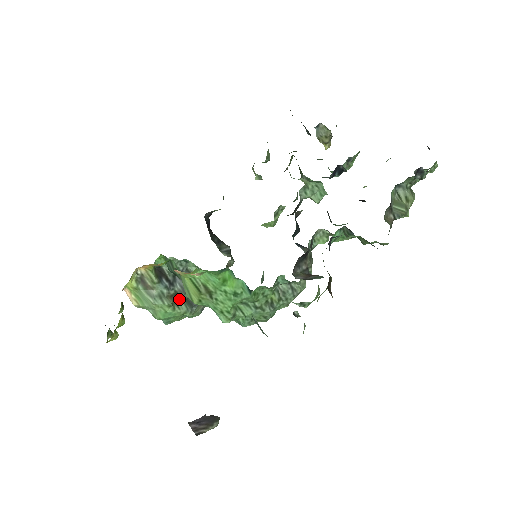
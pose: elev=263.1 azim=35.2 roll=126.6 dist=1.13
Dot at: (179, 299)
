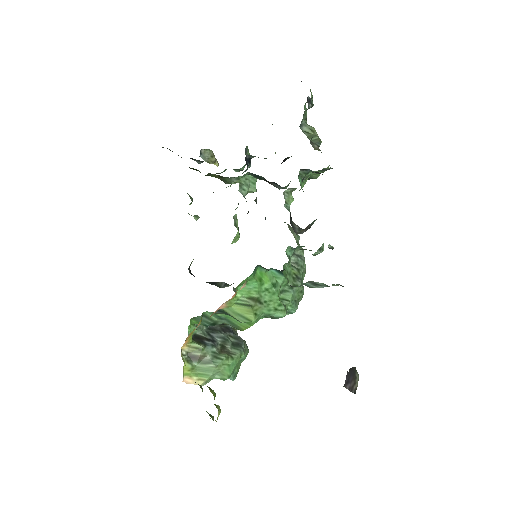
Dot at: (228, 348)
